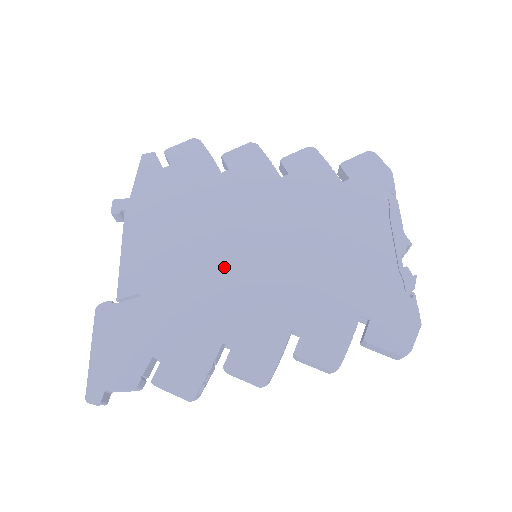
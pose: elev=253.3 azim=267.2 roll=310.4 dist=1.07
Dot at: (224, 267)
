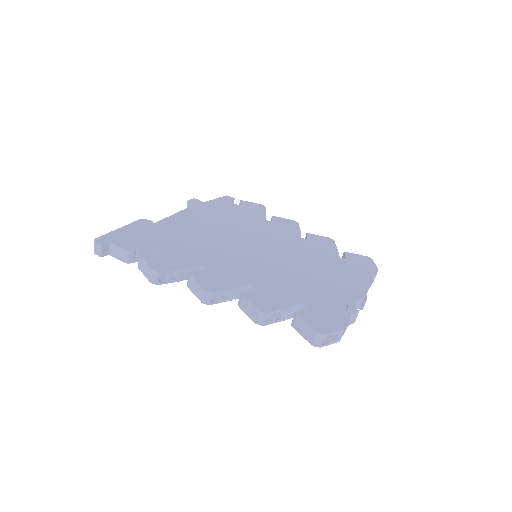
Dot at: (232, 245)
